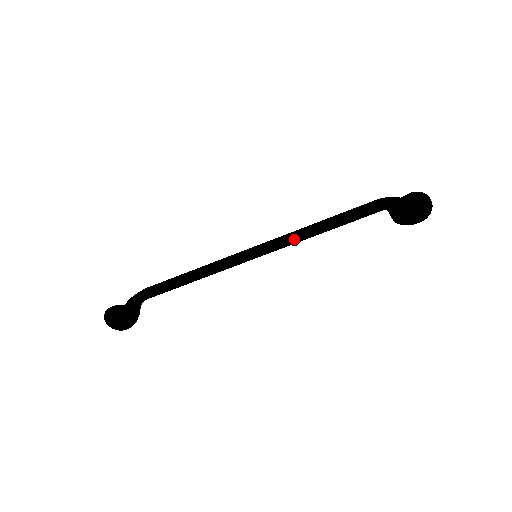
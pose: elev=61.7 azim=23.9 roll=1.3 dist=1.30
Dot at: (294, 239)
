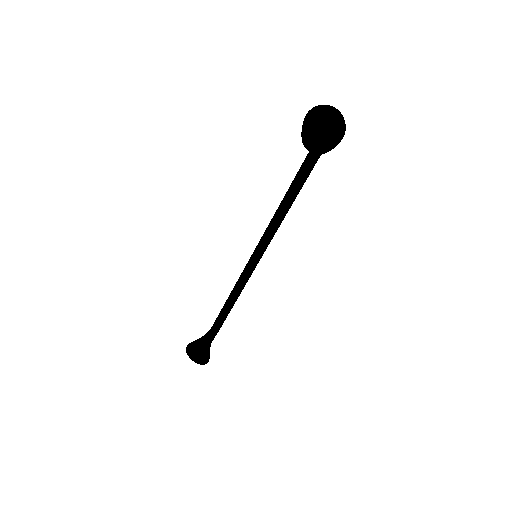
Dot at: (275, 223)
